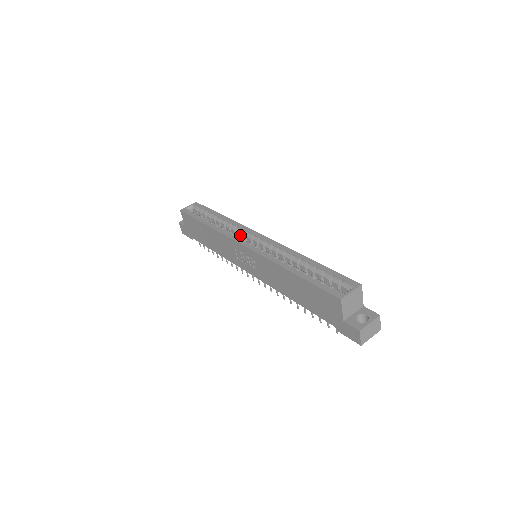
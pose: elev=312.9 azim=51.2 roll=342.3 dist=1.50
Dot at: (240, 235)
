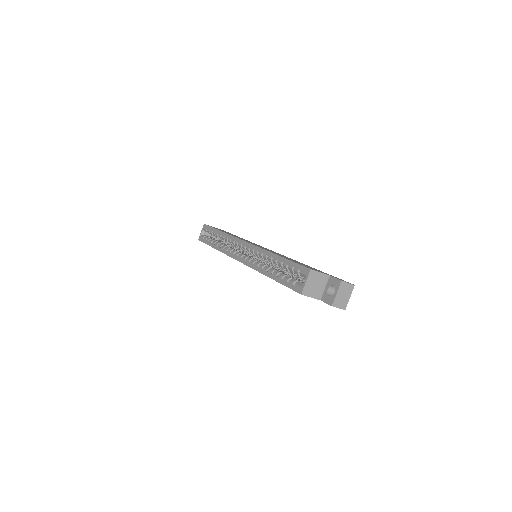
Dot at: occluded
